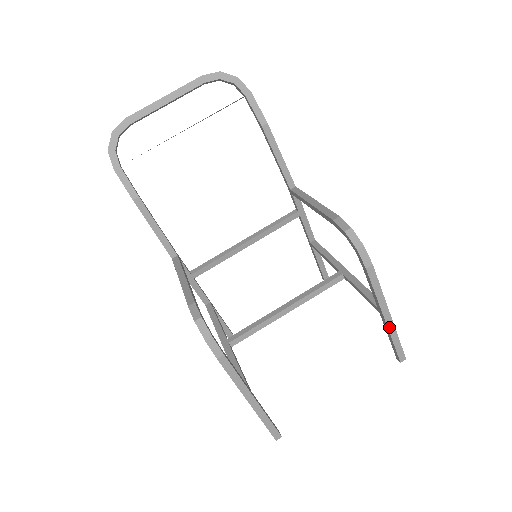
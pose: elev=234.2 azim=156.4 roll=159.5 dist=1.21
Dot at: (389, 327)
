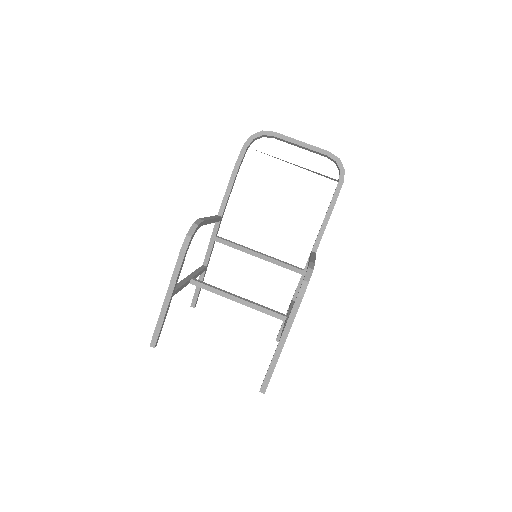
Dot at: (276, 354)
